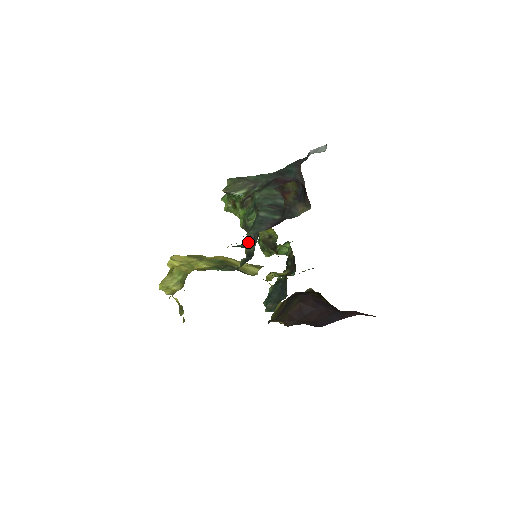
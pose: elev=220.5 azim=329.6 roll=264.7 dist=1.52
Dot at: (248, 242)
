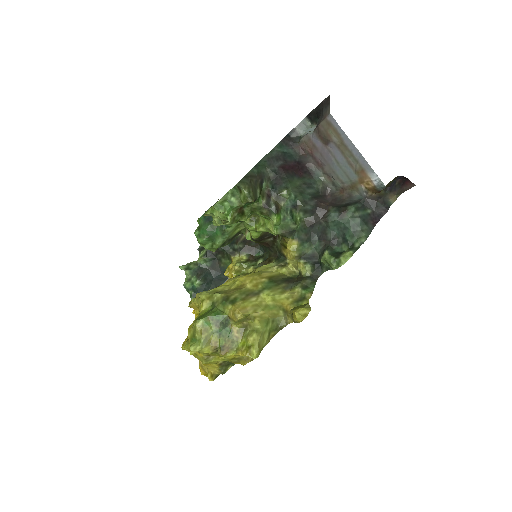
Dot at: (300, 246)
